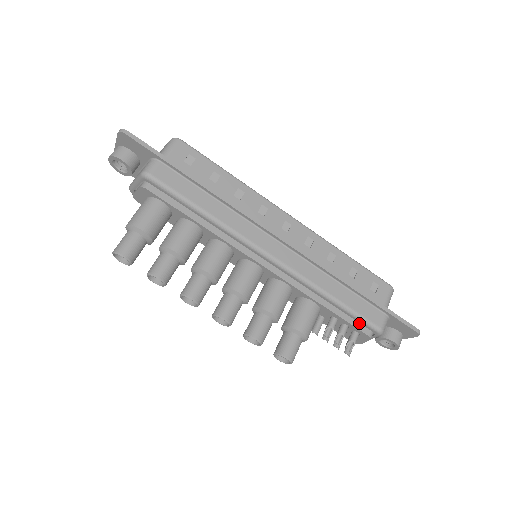
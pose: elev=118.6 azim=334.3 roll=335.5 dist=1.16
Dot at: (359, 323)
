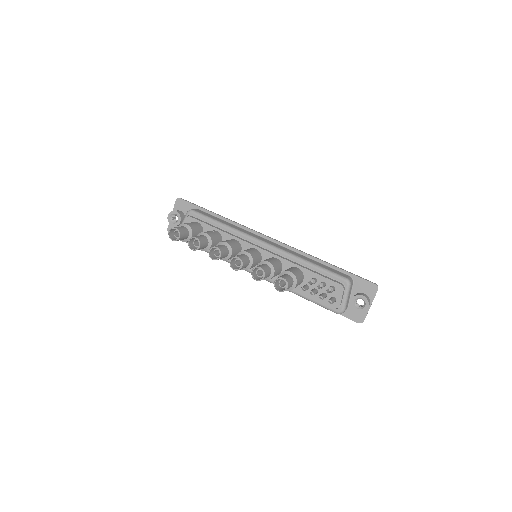
Dot at: (332, 279)
